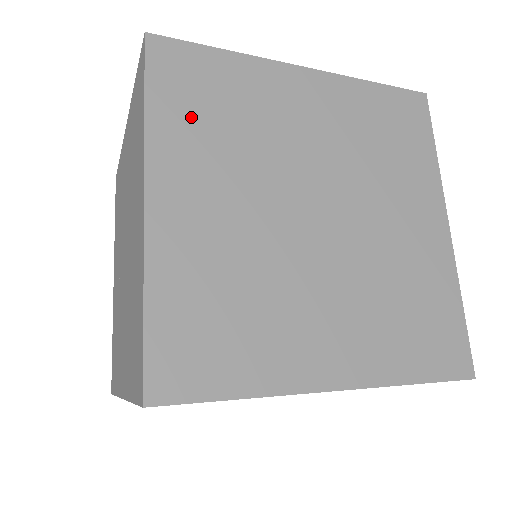
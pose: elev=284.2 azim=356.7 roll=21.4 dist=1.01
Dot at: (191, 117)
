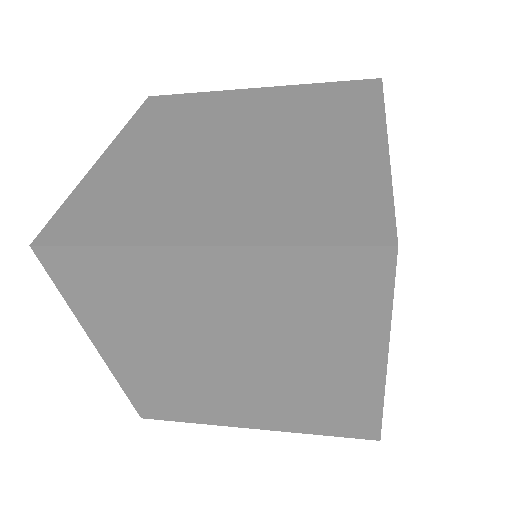
Dot at: (102, 304)
